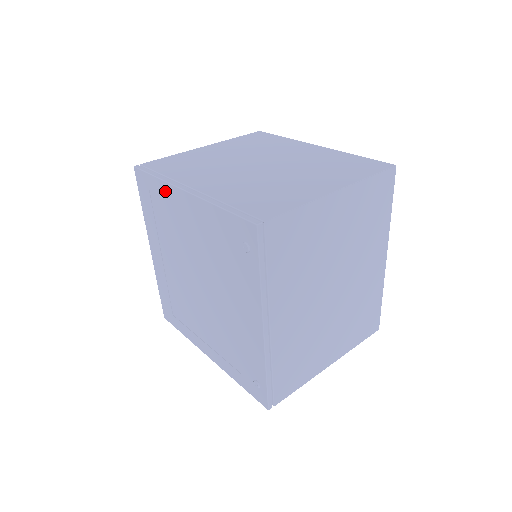
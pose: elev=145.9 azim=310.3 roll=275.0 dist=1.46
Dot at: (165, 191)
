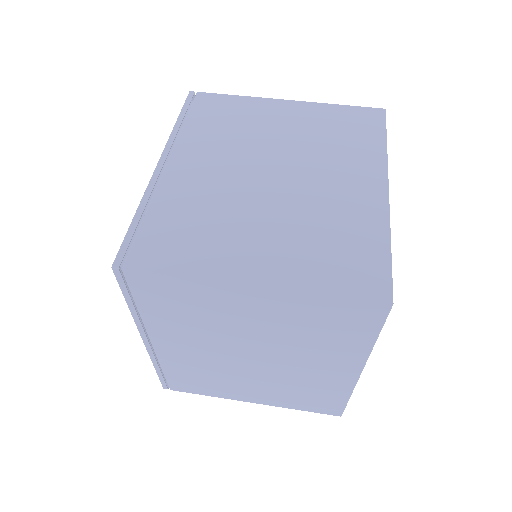
Dot at: occluded
